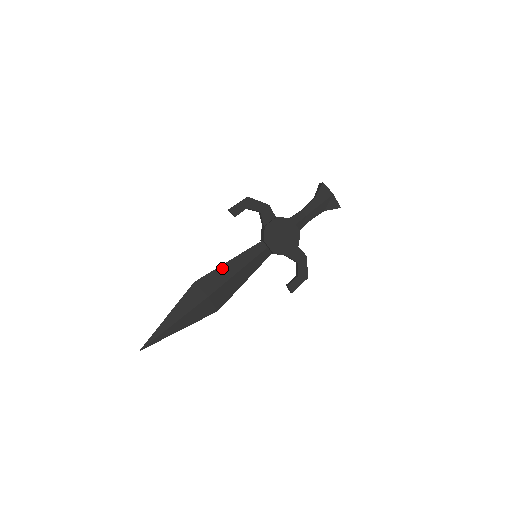
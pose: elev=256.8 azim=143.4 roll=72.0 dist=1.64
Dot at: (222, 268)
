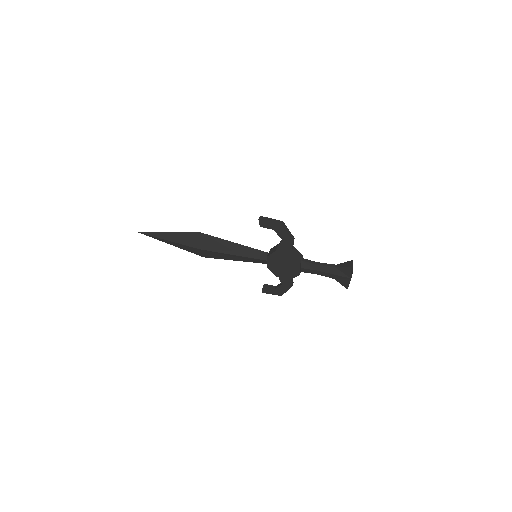
Dot at: (225, 242)
